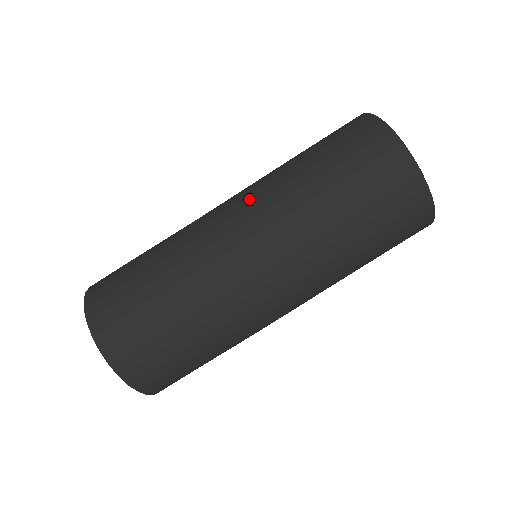
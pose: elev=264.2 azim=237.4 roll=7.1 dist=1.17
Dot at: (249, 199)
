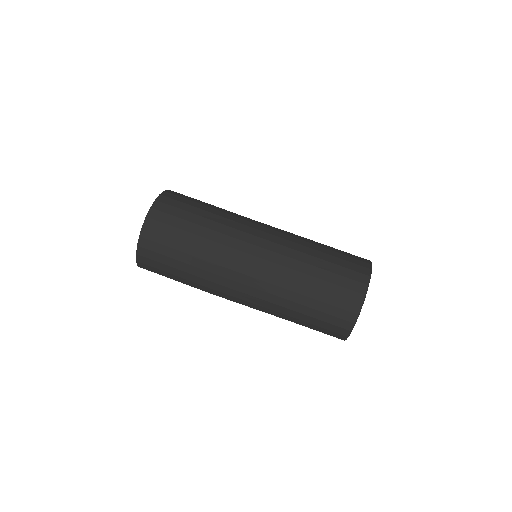
Dot at: (282, 231)
